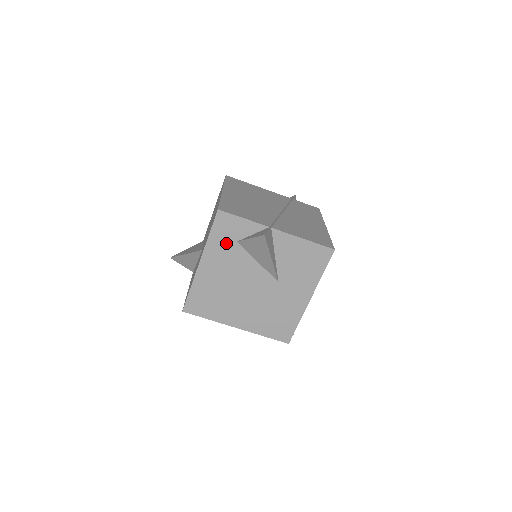
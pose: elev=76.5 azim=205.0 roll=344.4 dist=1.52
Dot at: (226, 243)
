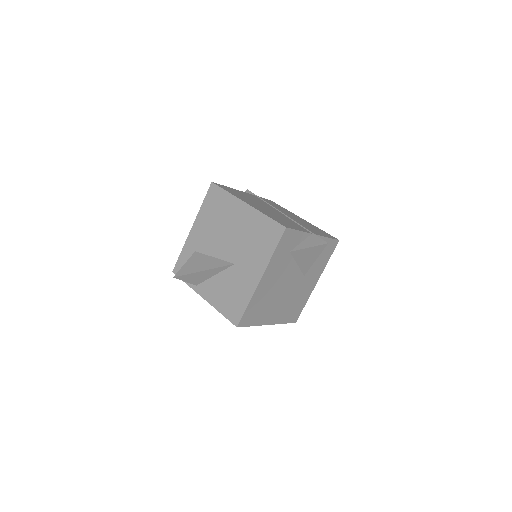
Dot at: (283, 255)
